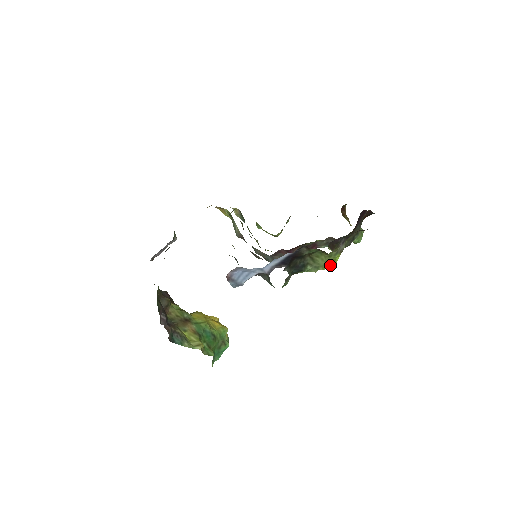
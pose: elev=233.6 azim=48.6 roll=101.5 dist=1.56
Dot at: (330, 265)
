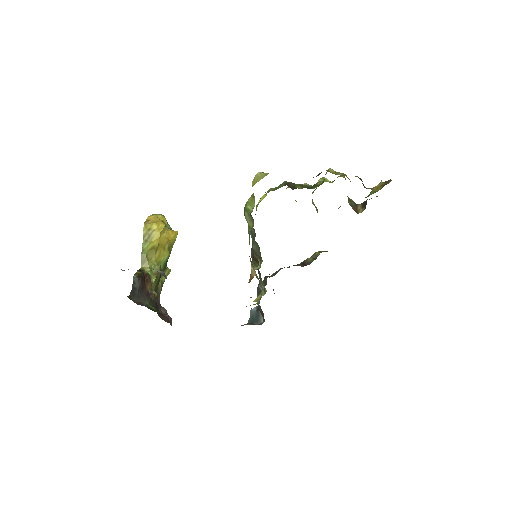
Dot at: occluded
